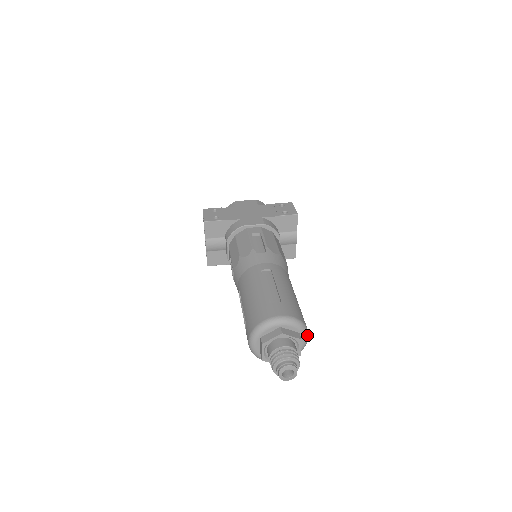
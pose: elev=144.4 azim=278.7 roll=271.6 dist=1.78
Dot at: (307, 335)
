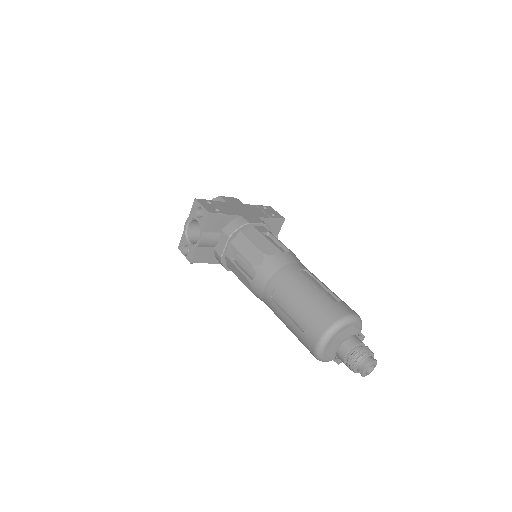
Dot at: occluded
